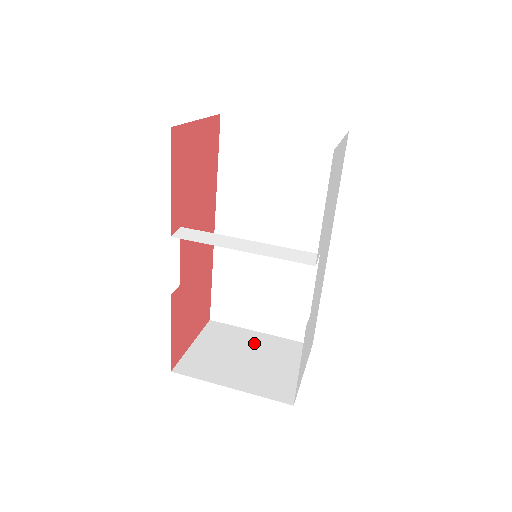
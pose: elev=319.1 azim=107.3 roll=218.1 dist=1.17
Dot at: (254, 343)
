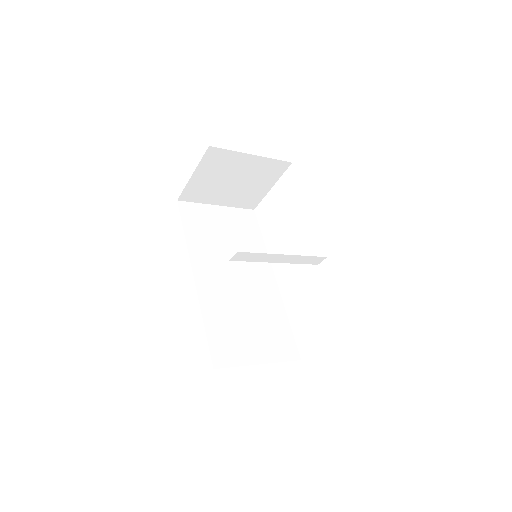
Dot at: occluded
